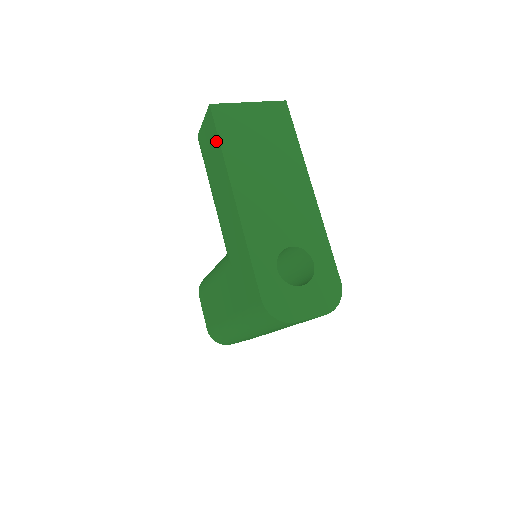
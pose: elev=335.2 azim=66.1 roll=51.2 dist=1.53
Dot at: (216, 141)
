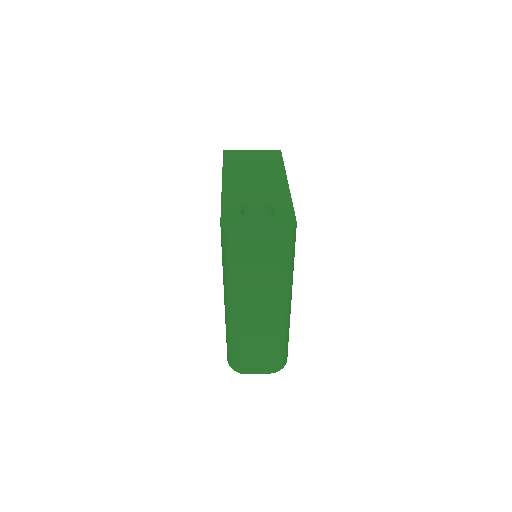
Dot at: occluded
